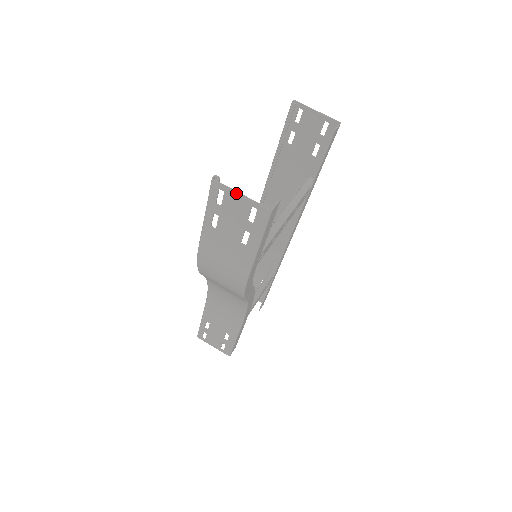
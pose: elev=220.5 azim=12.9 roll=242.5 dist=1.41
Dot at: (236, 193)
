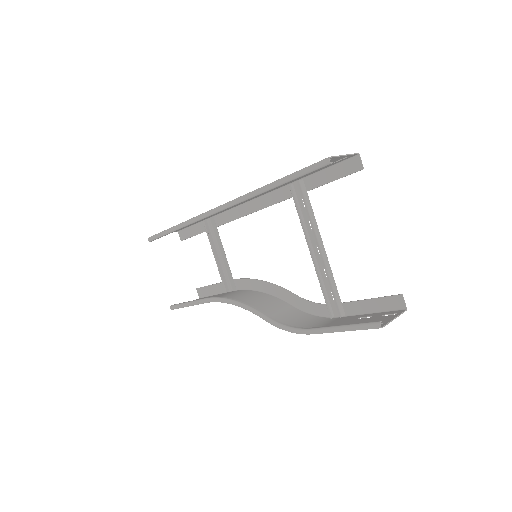
Dot at: occluded
